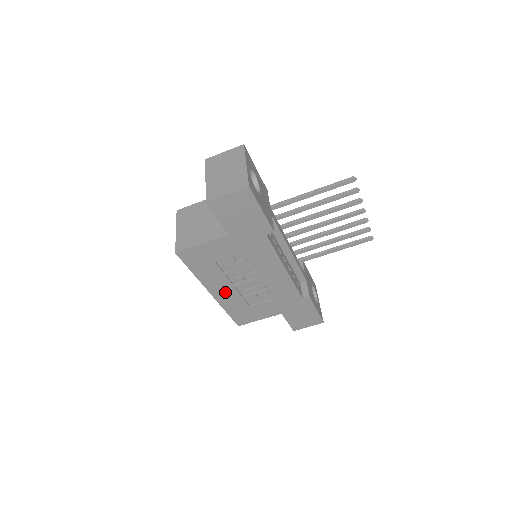
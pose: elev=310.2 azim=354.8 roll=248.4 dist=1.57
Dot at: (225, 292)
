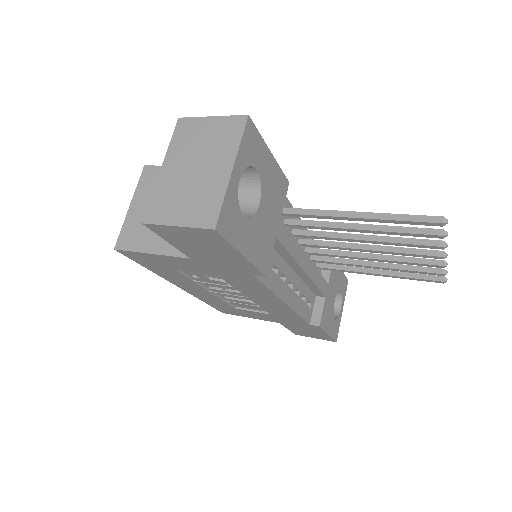
Dot at: (199, 291)
